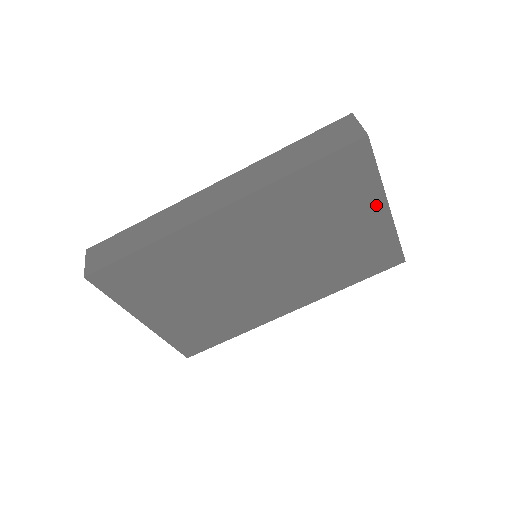
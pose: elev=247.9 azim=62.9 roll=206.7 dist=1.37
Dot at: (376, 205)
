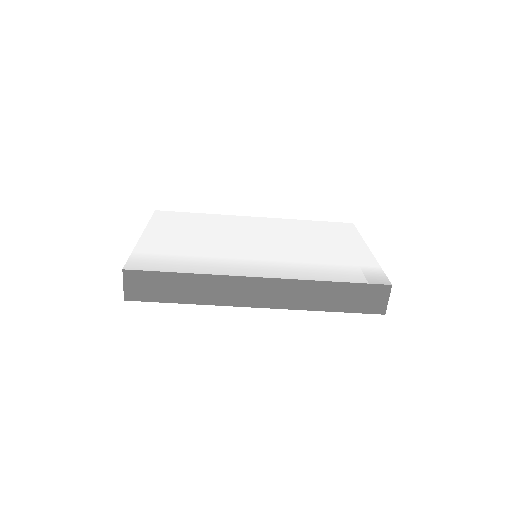
Dot at: occluded
